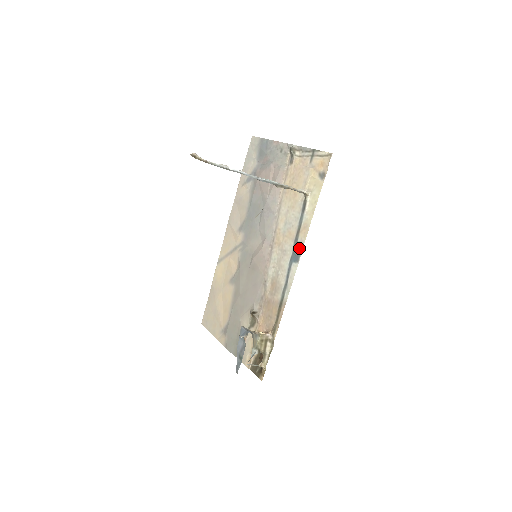
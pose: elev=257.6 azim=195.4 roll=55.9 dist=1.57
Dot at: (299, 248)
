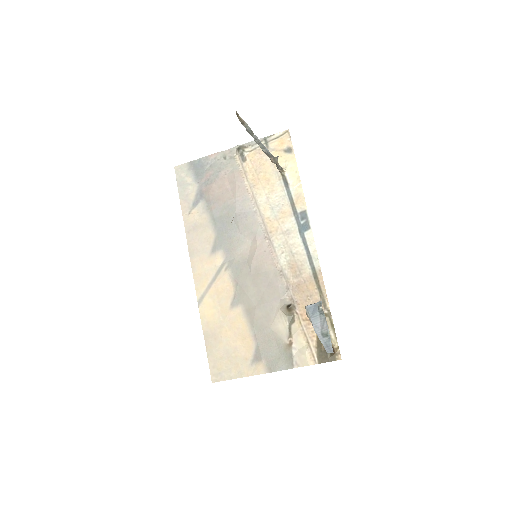
Dot at: (304, 216)
